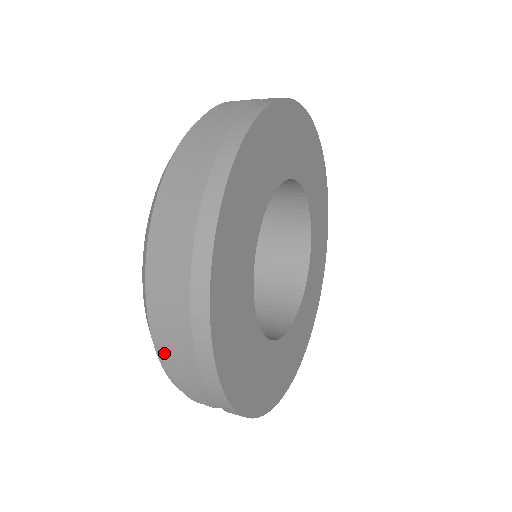
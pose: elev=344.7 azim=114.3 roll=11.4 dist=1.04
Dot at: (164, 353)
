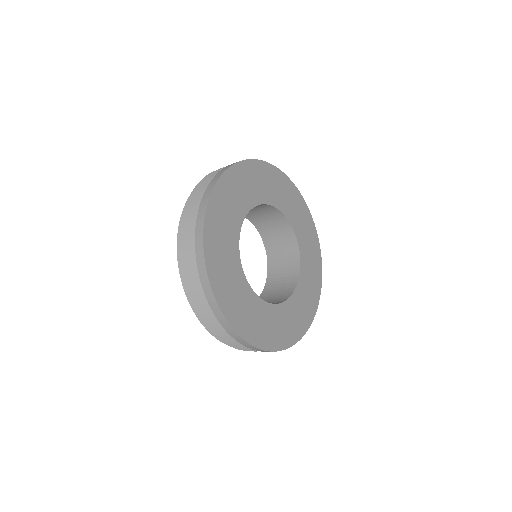
Dot at: (180, 245)
